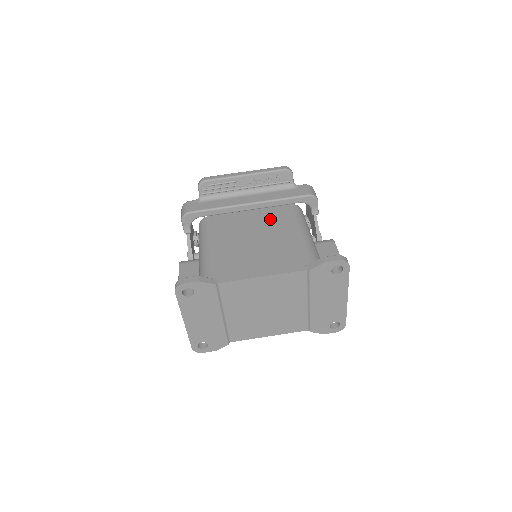
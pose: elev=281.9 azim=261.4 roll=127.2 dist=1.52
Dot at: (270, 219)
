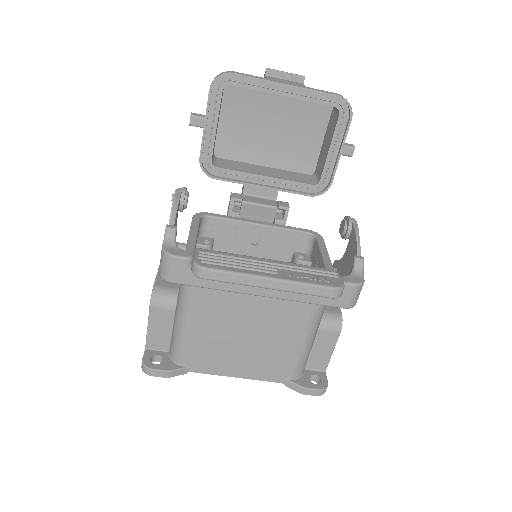
Dot at: (281, 301)
